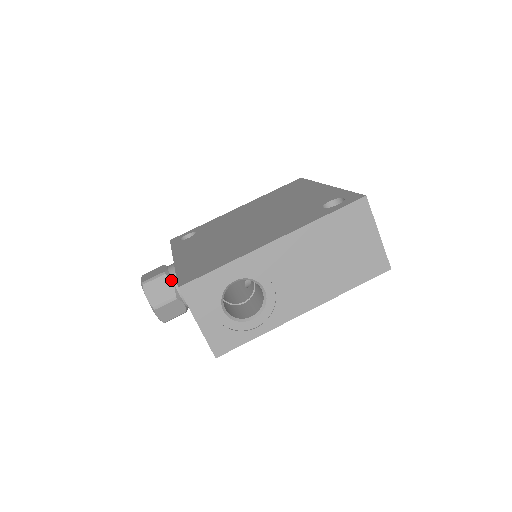
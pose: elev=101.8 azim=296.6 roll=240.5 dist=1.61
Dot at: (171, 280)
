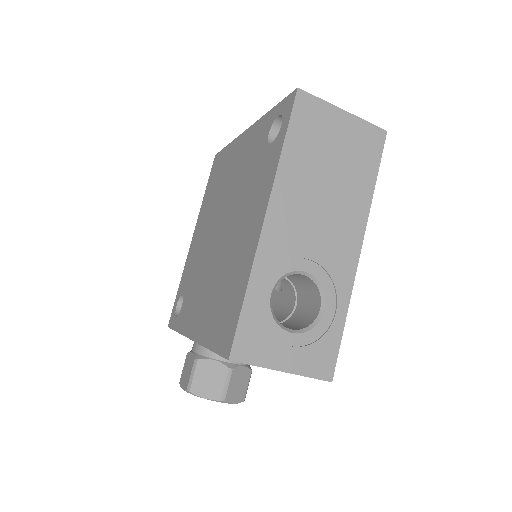
Dot at: (209, 359)
